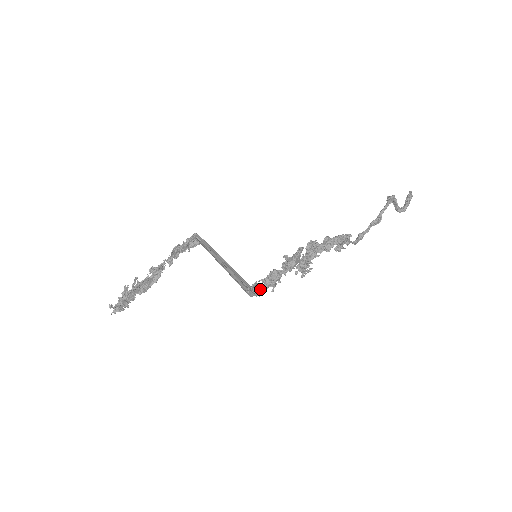
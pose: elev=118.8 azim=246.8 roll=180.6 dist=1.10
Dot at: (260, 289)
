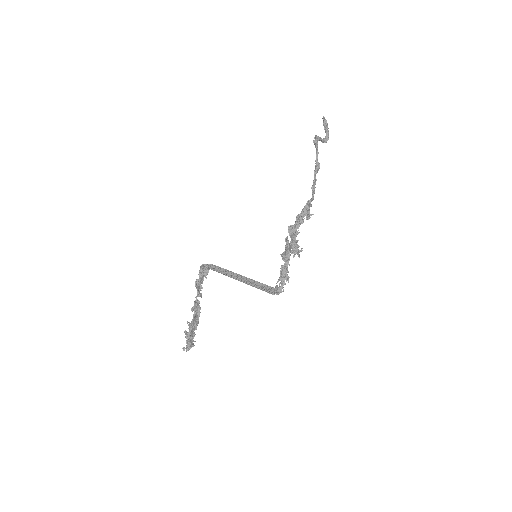
Dot at: (281, 287)
